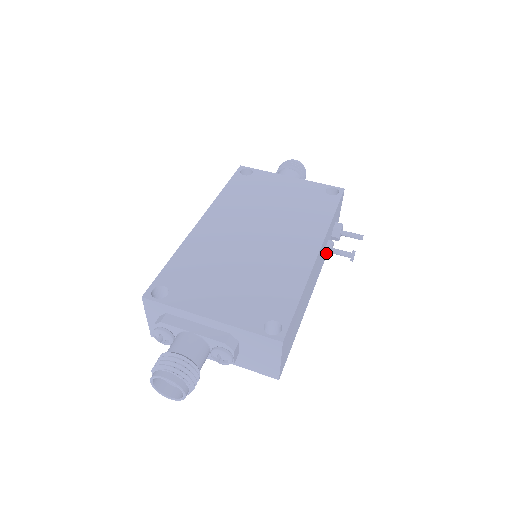
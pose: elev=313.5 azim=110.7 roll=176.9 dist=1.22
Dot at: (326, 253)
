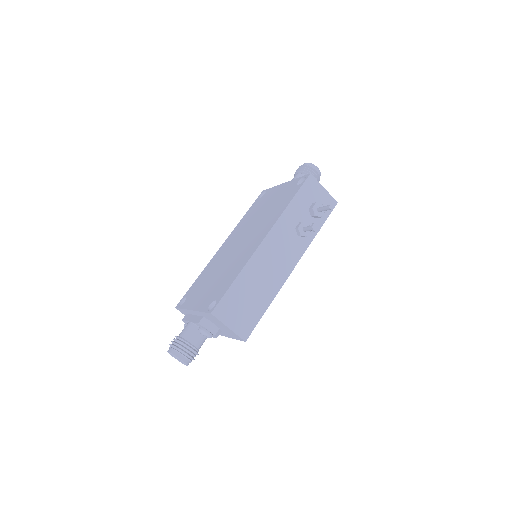
Dot at: (298, 234)
